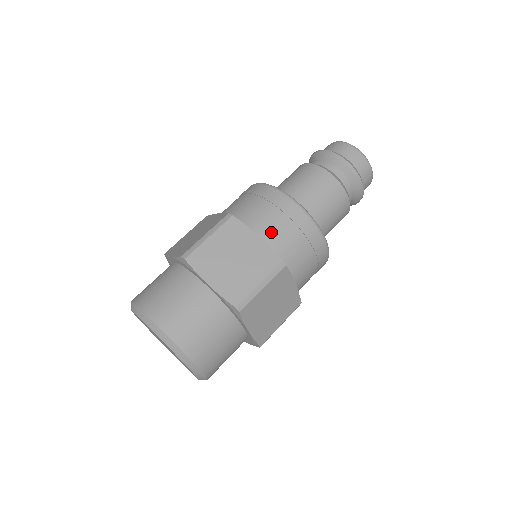
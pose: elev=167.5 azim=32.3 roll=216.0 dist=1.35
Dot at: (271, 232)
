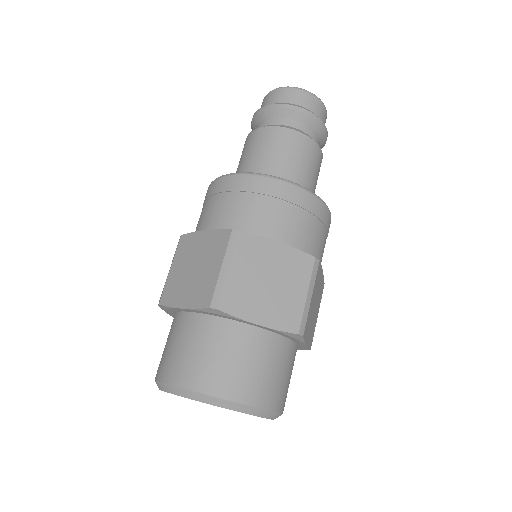
Dot at: (217, 218)
